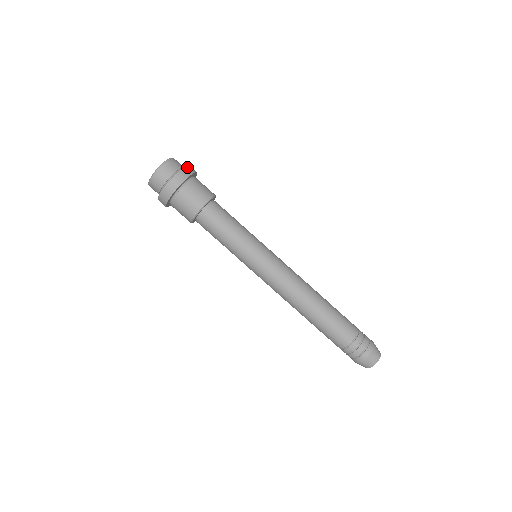
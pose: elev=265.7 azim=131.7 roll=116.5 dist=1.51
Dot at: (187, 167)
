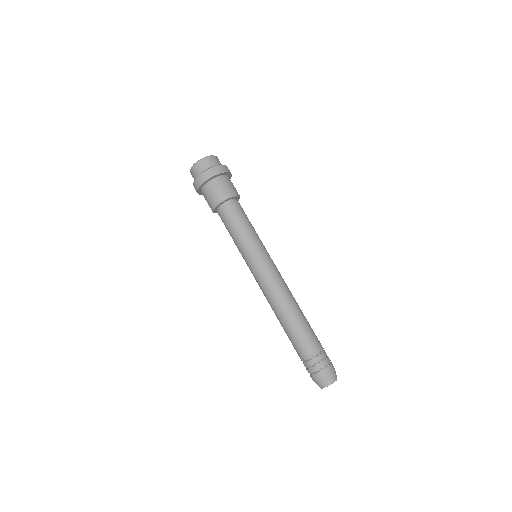
Dot at: occluded
